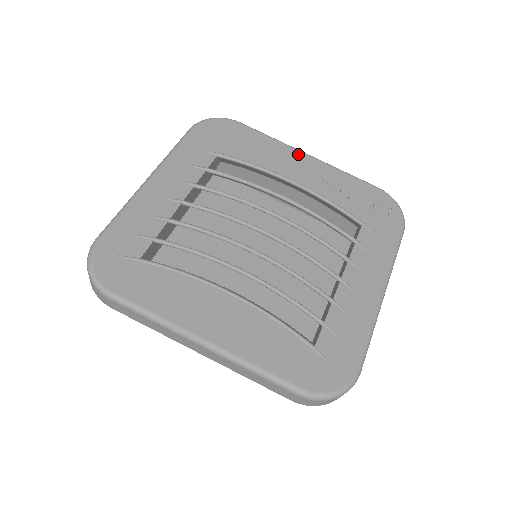
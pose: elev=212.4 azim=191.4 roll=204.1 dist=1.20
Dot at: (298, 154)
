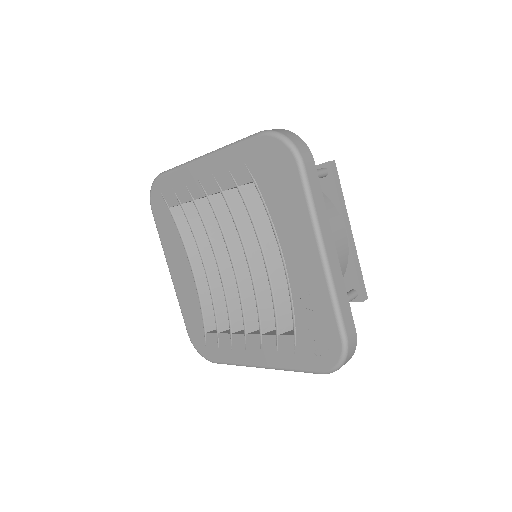
Dot at: (312, 244)
